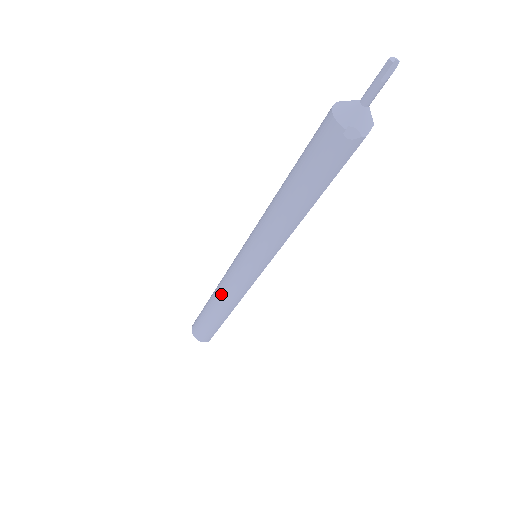
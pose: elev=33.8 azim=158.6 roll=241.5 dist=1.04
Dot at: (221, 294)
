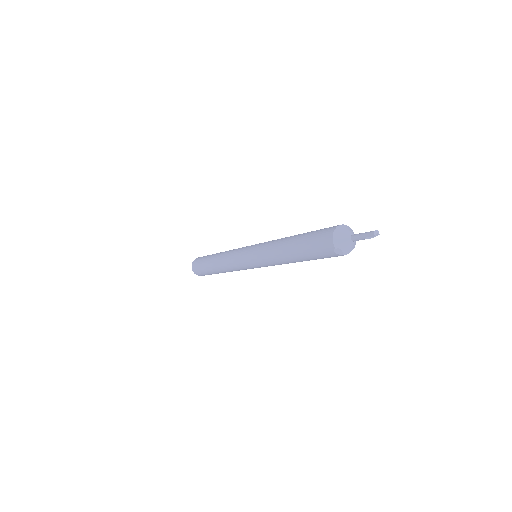
Dot at: (223, 263)
